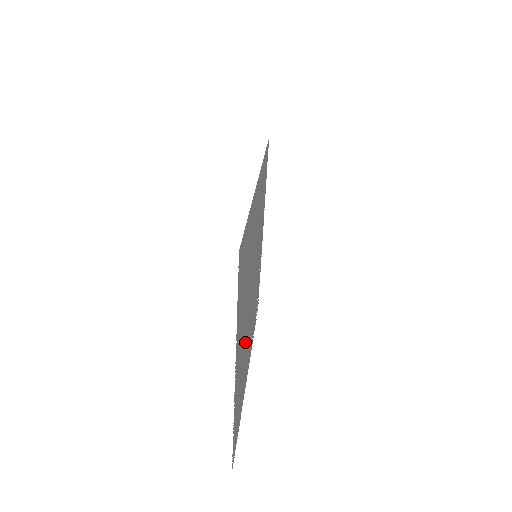
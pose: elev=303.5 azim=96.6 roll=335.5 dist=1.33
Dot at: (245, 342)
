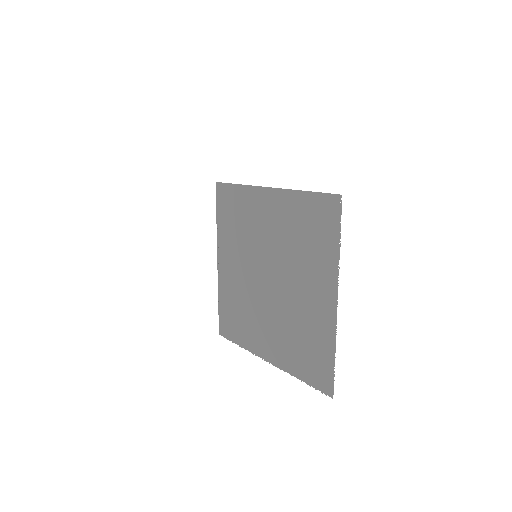
Dot at: (291, 307)
